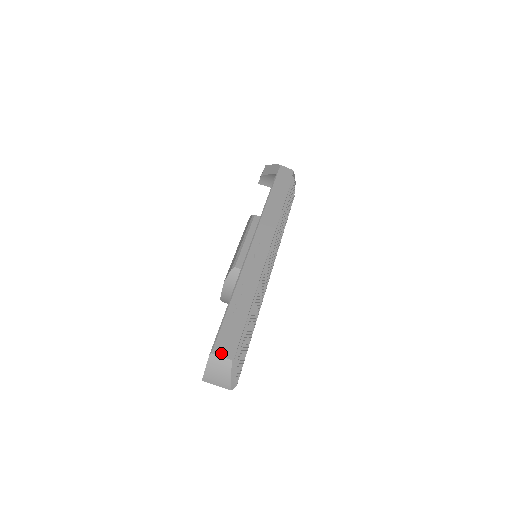
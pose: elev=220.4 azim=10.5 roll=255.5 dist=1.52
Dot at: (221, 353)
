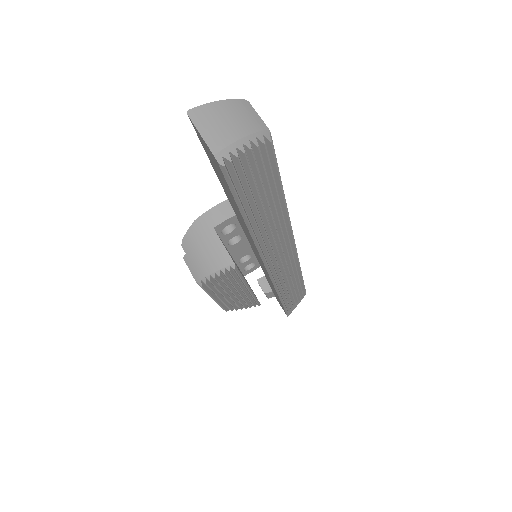
Dot at: (258, 117)
